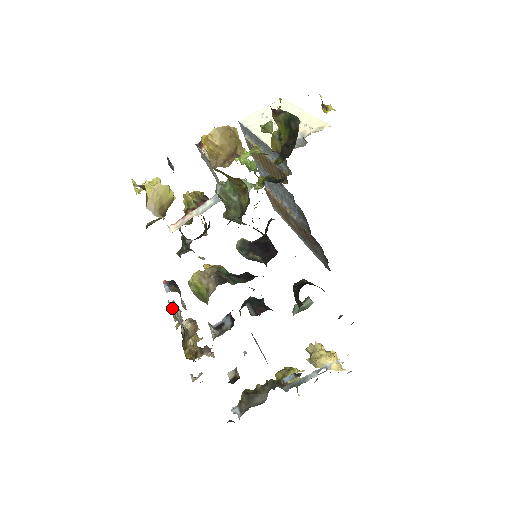
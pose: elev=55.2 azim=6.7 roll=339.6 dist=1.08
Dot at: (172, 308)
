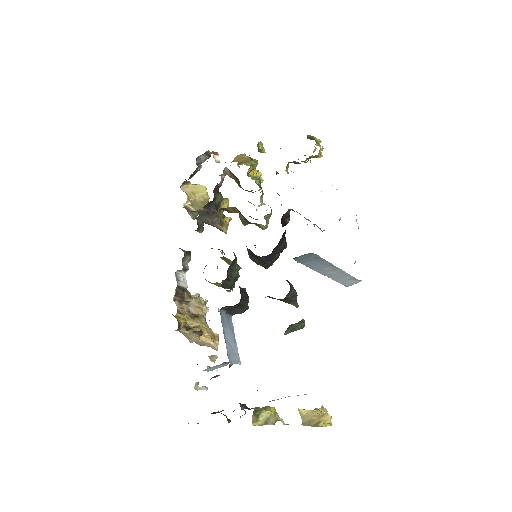
Dot at: (183, 273)
